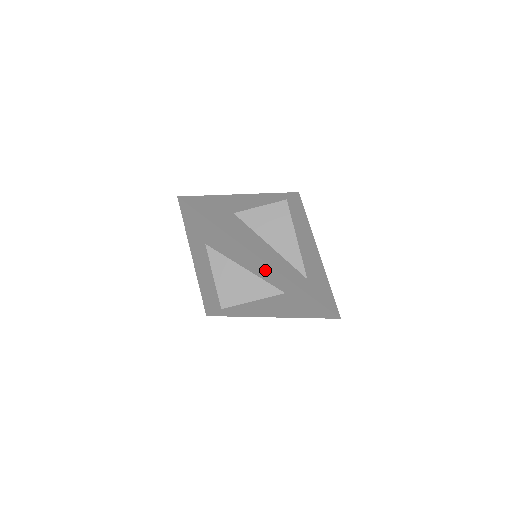
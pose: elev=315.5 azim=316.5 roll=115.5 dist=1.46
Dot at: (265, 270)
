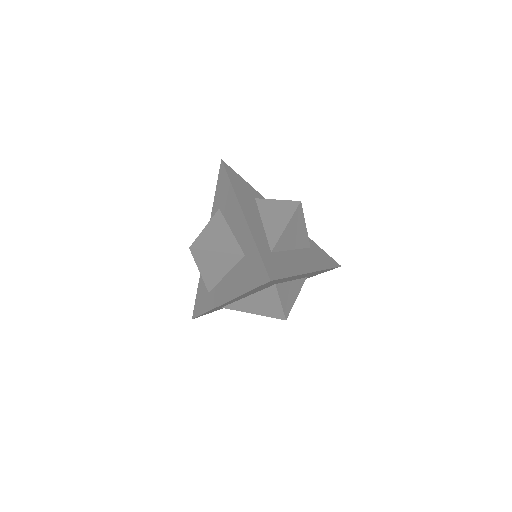
Dot at: (241, 226)
